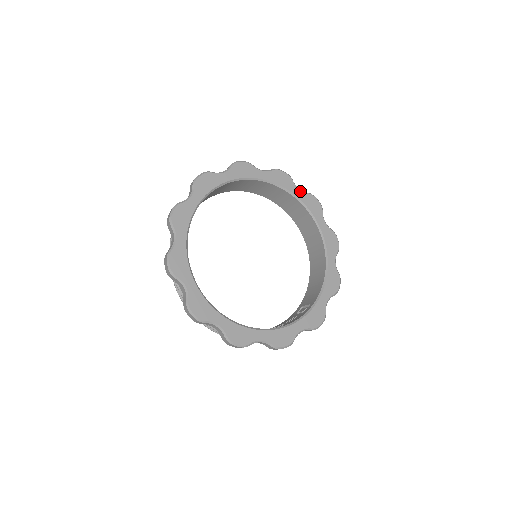
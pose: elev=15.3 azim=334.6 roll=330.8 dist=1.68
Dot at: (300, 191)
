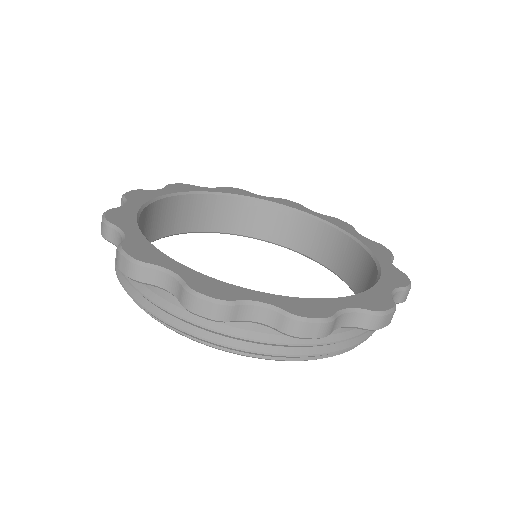
Dot at: (361, 236)
